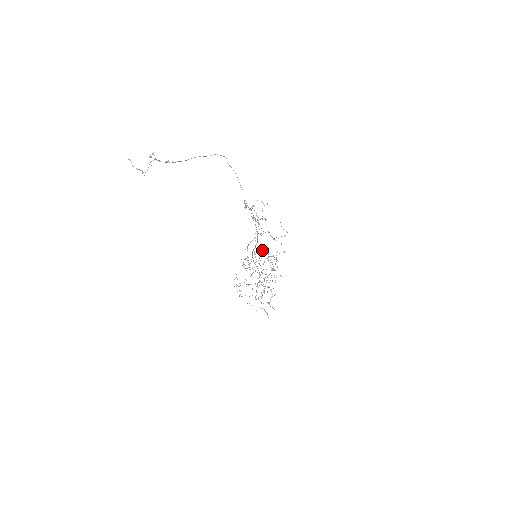
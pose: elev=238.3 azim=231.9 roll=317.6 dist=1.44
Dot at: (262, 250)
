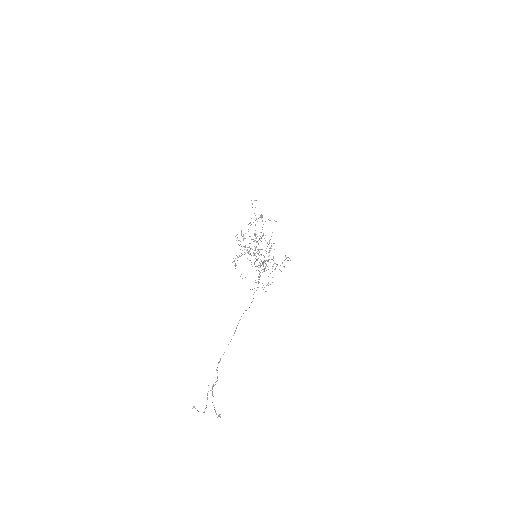
Dot at: occluded
